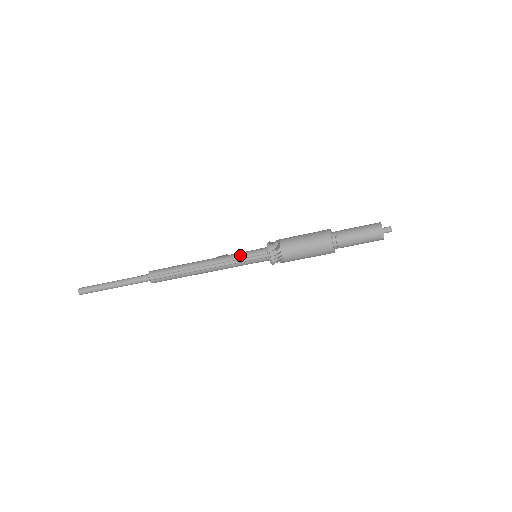
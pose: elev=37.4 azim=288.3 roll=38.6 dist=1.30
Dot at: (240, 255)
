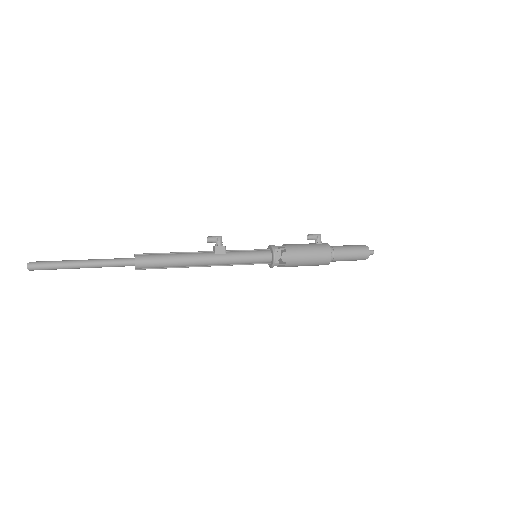
Dot at: (244, 262)
